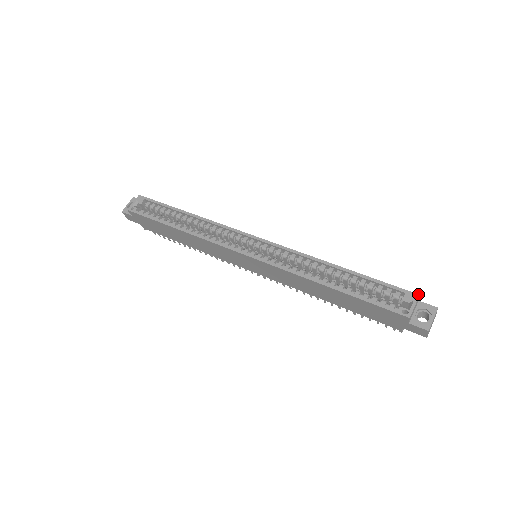
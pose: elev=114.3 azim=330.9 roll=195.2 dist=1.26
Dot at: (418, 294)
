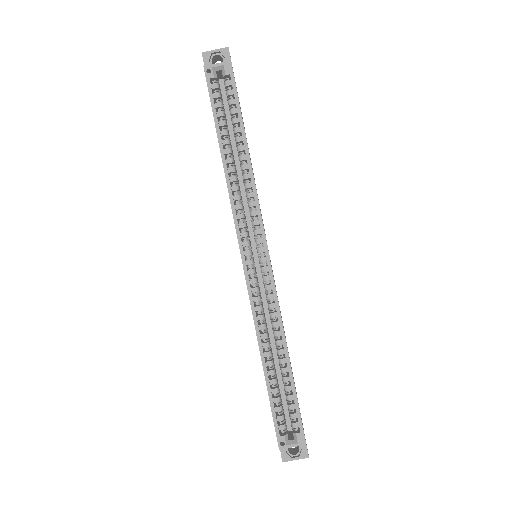
Dot at: occluded
